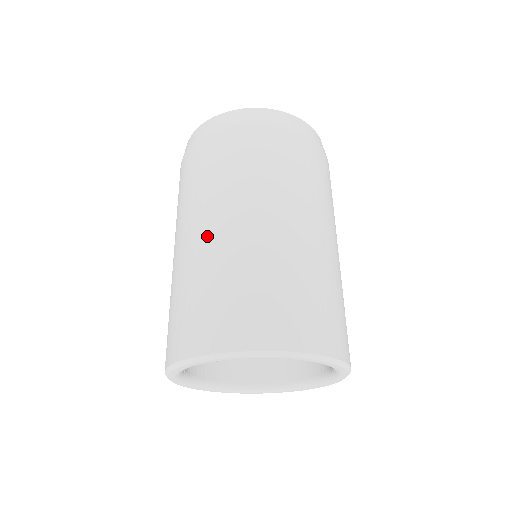
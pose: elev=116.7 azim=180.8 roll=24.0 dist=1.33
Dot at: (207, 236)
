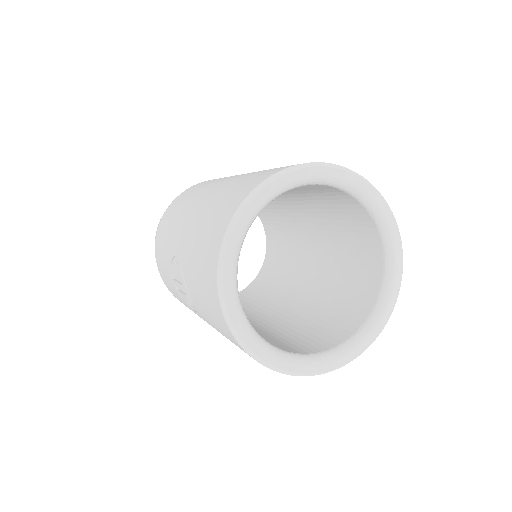
Dot at: occluded
